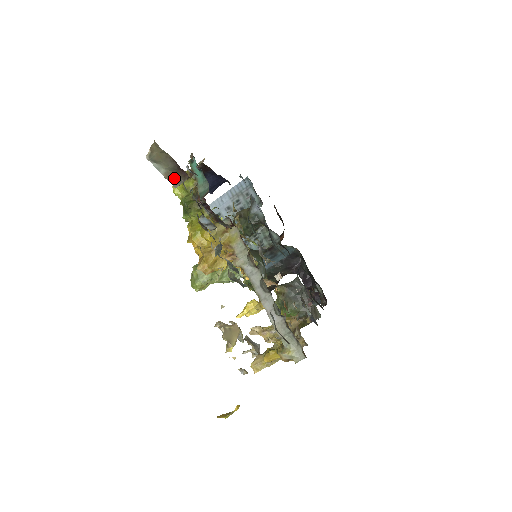
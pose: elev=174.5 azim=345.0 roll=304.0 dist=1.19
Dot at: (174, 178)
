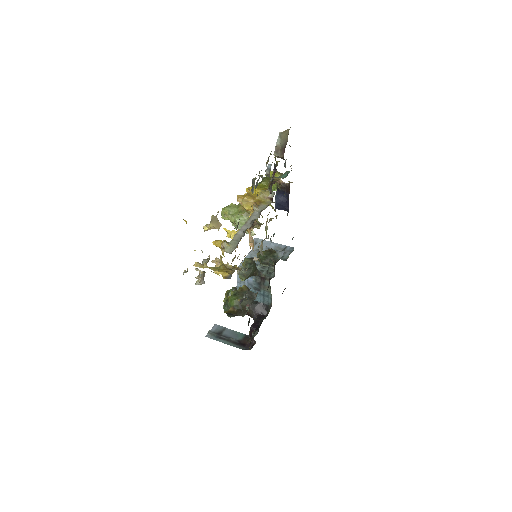
Dot at: (278, 150)
